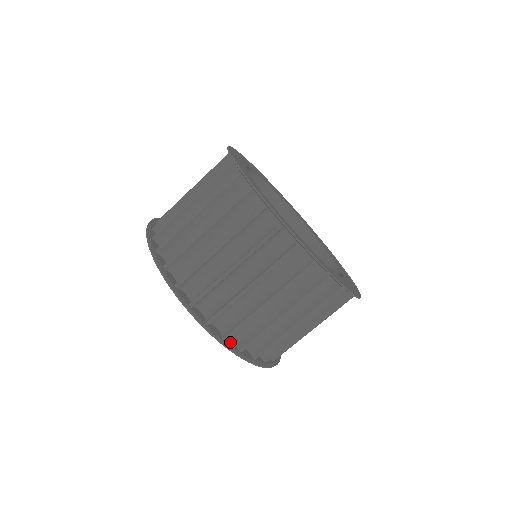
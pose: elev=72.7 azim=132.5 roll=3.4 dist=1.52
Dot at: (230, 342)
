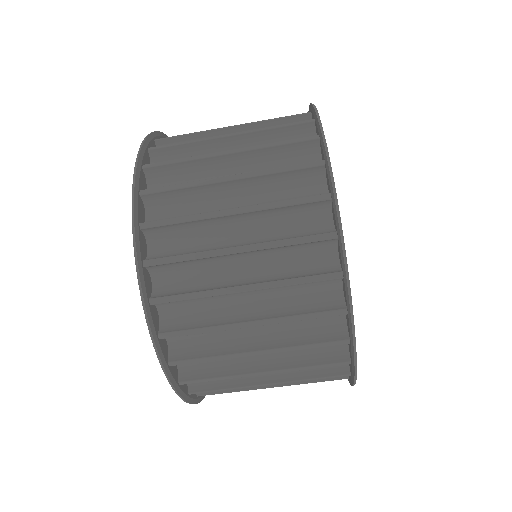
Dot at: (164, 344)
